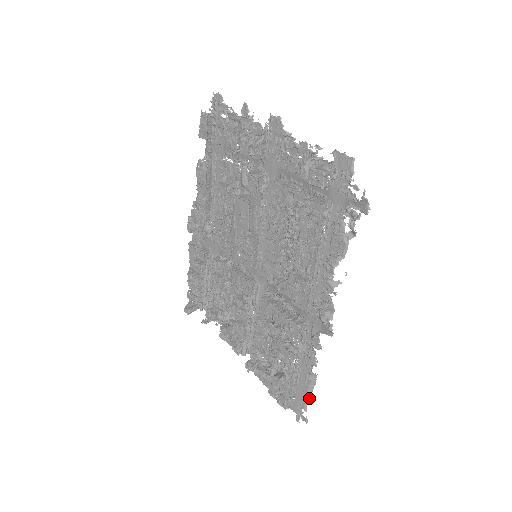
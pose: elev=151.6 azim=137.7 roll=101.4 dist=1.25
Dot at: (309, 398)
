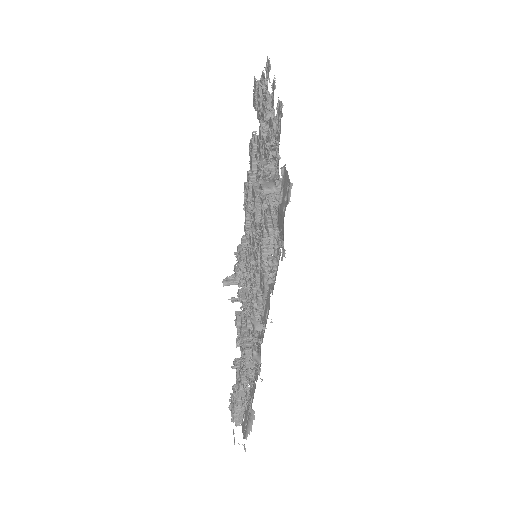
Dot at: (250, 428)
